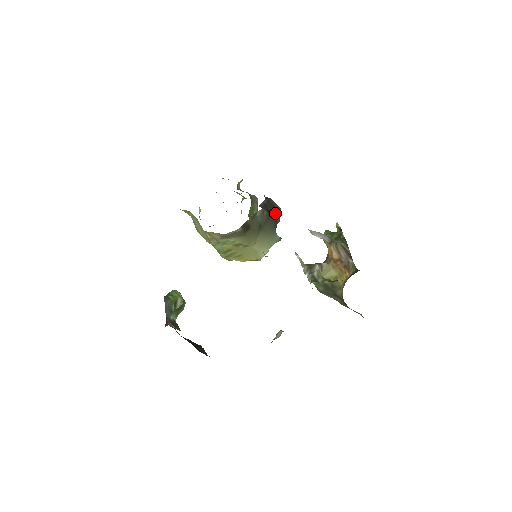
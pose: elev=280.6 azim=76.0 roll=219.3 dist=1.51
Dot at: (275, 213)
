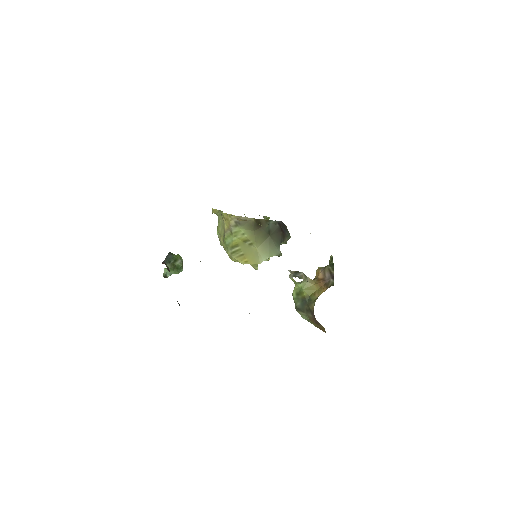
Dot at: (285, 234)
